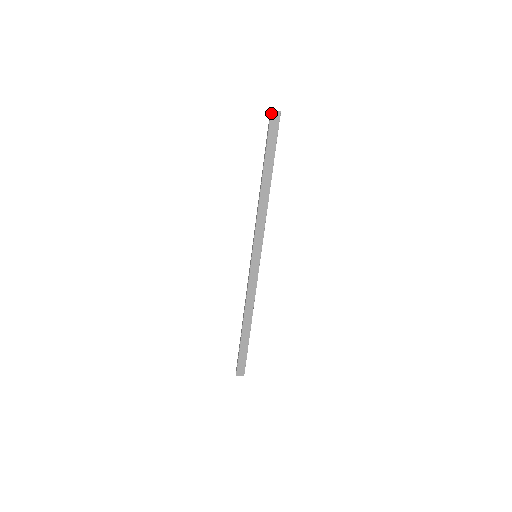
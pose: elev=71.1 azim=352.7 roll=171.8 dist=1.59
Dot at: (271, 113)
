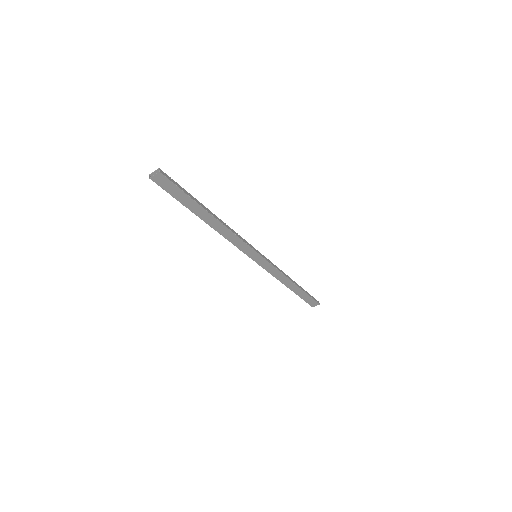
Dot at: (152, 180)
